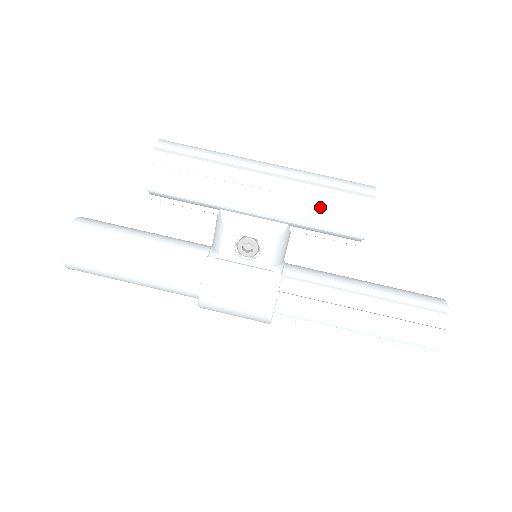
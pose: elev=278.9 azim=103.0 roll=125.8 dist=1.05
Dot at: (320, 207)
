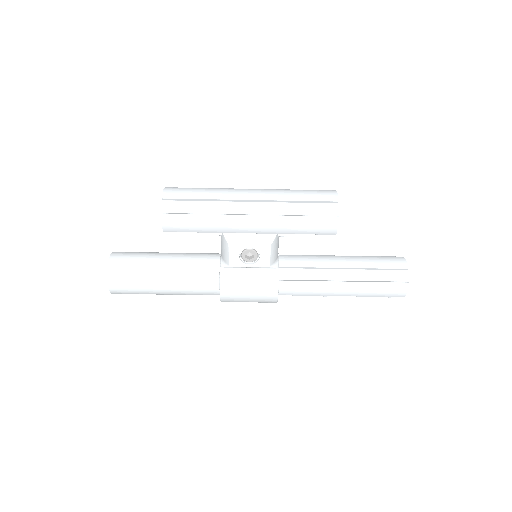
Dot at: (298, 220)
